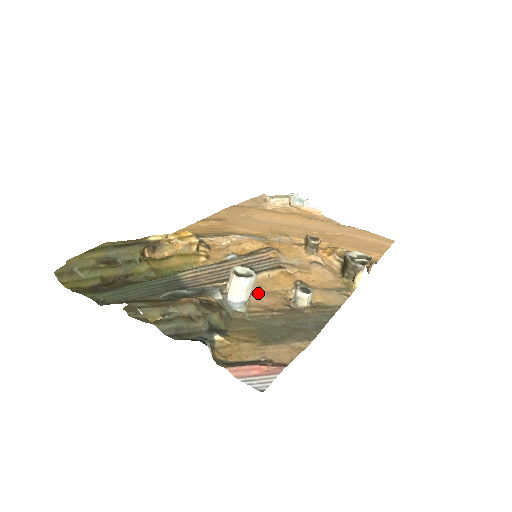
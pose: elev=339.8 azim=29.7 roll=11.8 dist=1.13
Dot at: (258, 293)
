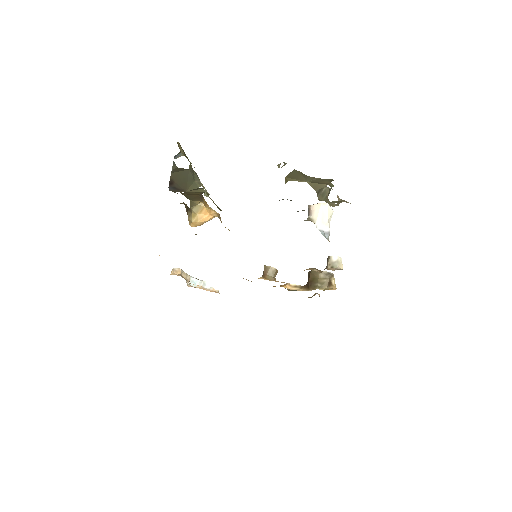
Dot at: occluded
